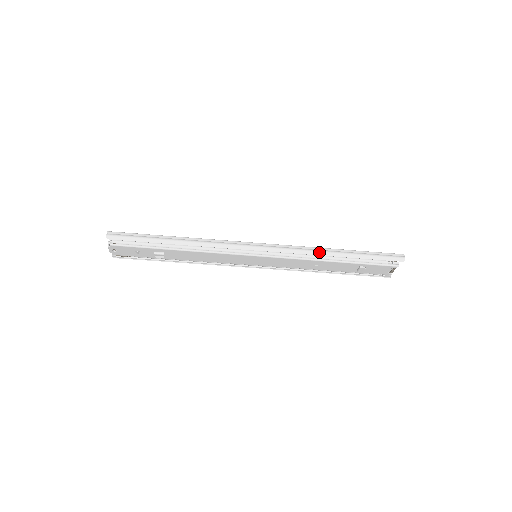
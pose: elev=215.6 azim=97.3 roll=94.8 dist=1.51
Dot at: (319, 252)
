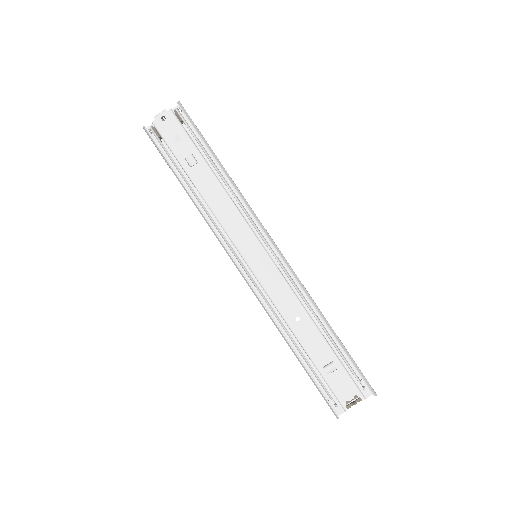
Dot at: occluded
